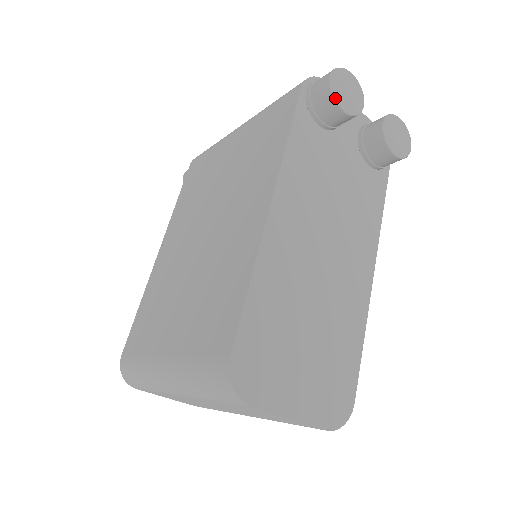
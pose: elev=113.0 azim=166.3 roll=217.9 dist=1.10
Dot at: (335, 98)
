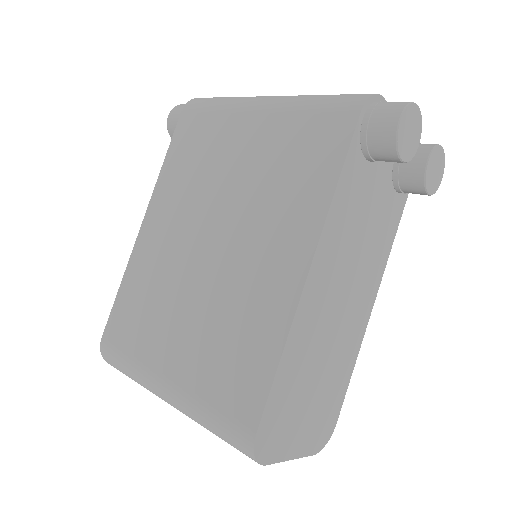
Dot at: (398, 147)
